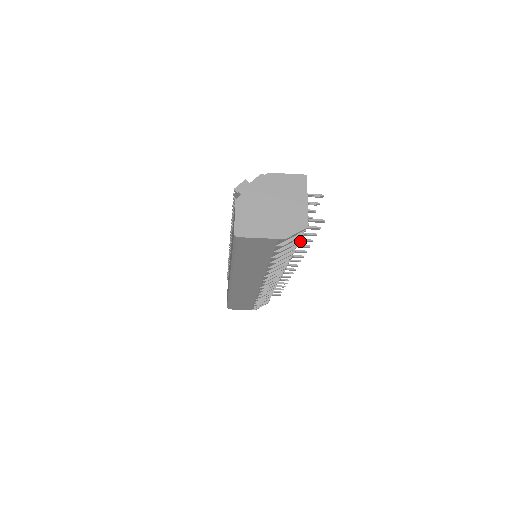
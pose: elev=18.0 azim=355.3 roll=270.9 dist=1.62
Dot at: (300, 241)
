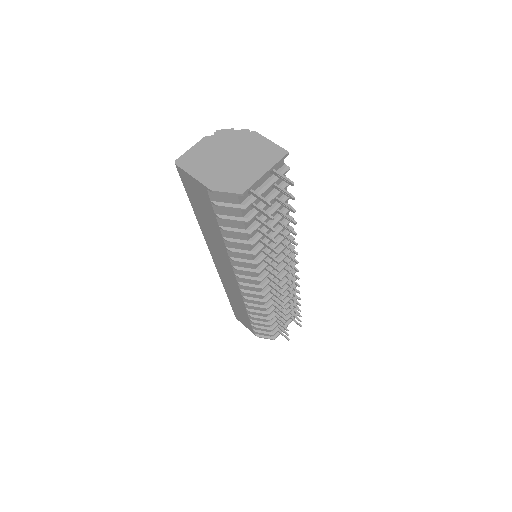
Dot at: (265, 235)
